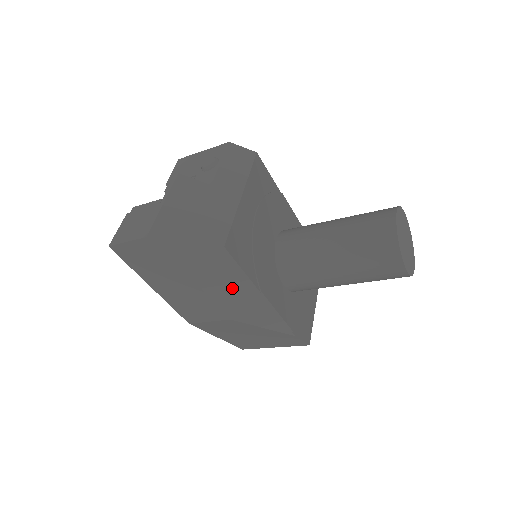
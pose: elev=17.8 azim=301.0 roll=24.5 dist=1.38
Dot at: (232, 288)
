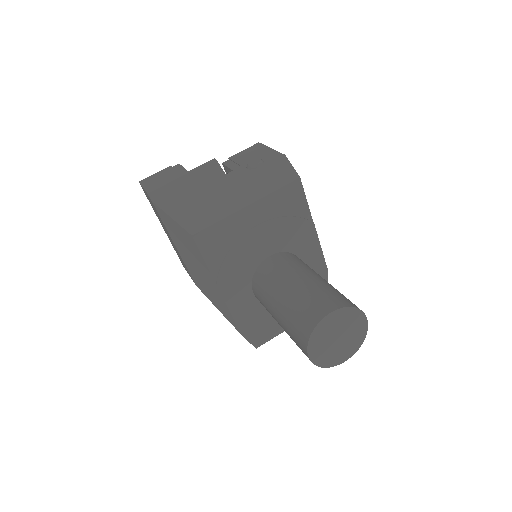
Dot at: (197, 266)
